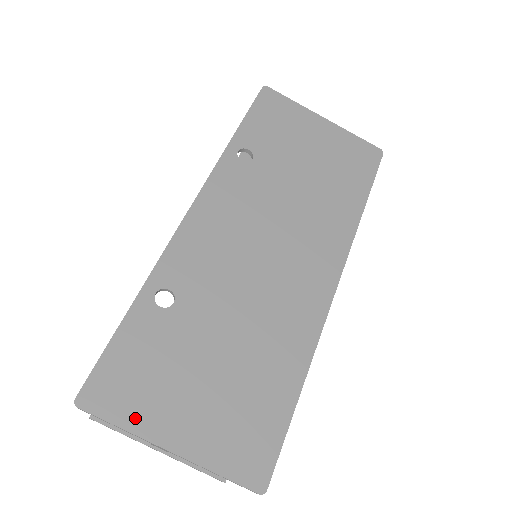
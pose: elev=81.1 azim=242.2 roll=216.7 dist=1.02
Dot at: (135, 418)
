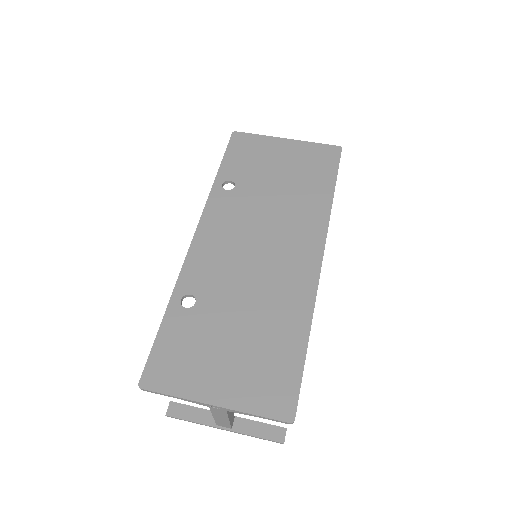
Dot at: (183, 388)
